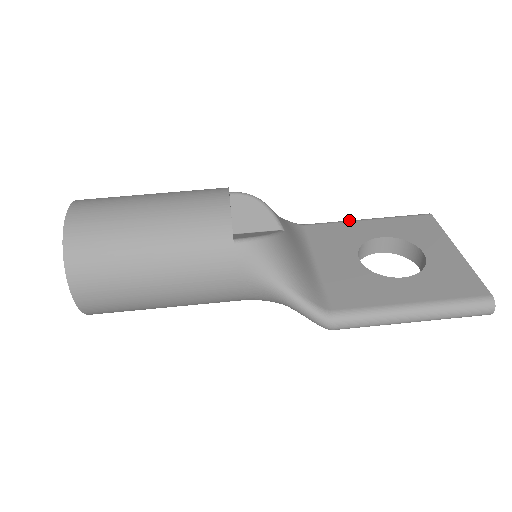
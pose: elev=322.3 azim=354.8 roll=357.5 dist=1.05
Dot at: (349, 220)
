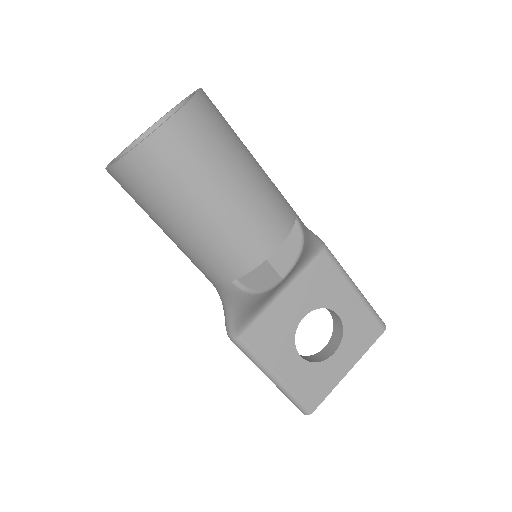
Dot at: (349, 278)
